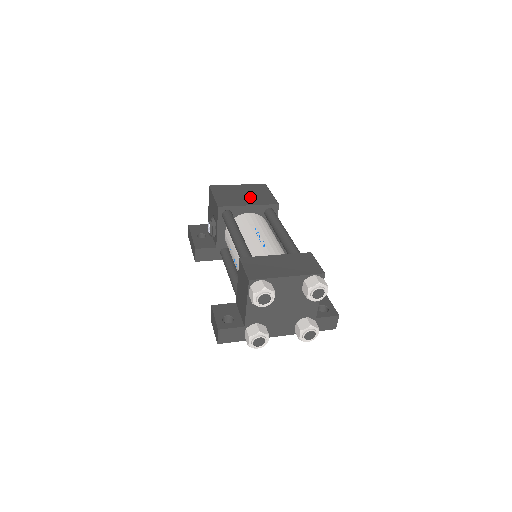
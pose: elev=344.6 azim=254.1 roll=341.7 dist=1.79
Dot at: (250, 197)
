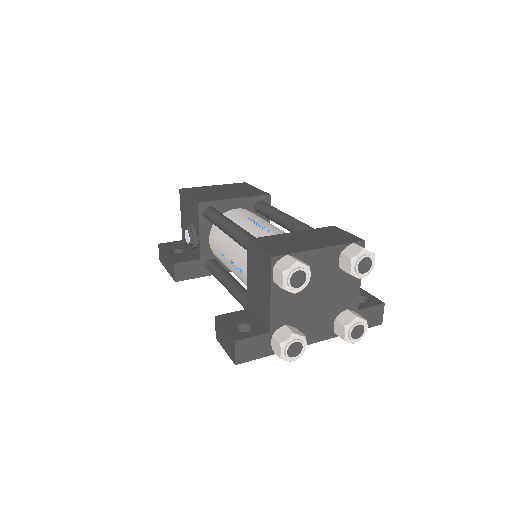
Dot at: (233, 192)
